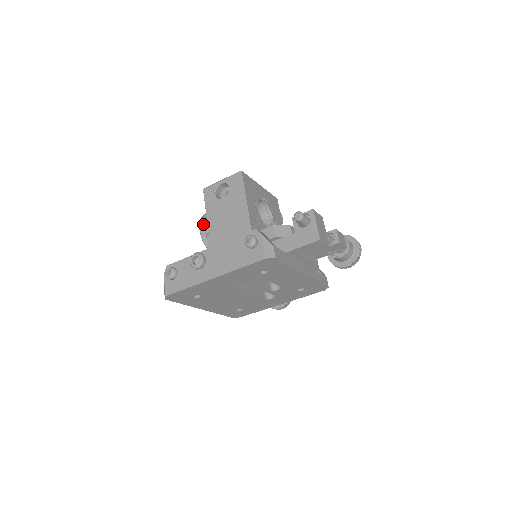
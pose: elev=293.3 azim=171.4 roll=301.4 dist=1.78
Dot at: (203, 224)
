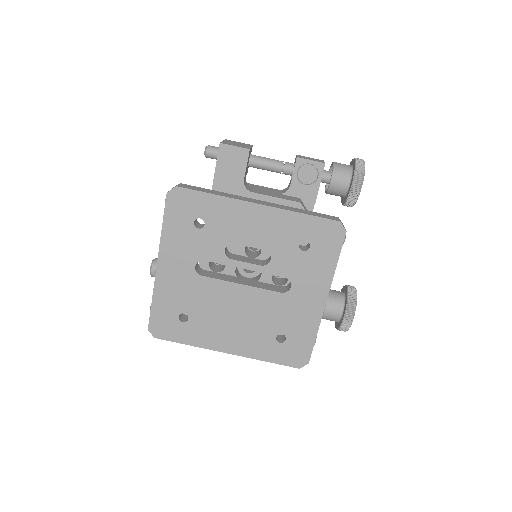
Dot at: occluded
